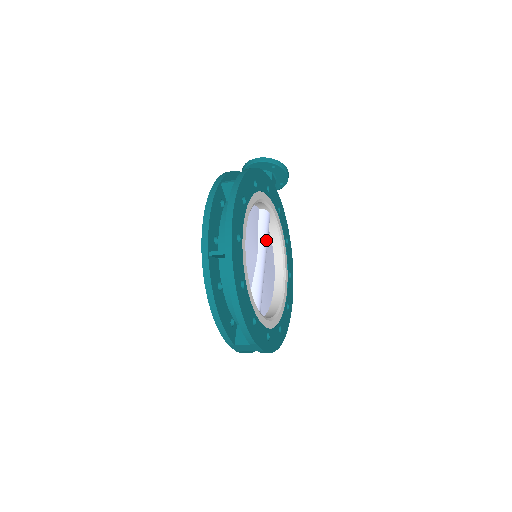
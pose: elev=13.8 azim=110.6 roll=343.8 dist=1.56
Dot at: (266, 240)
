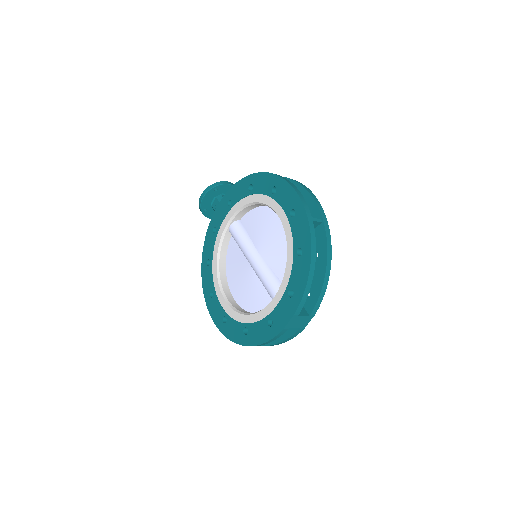
Dot at: occluded
